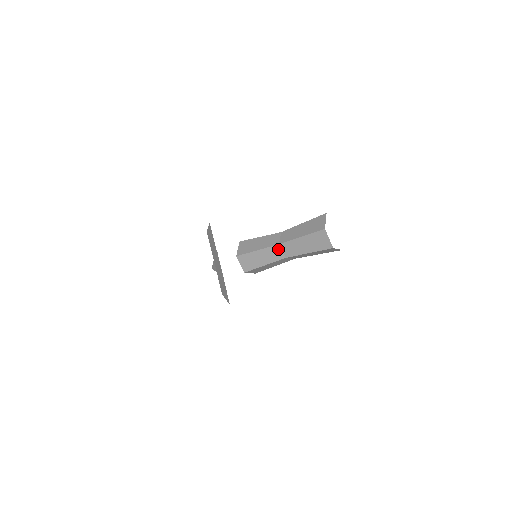
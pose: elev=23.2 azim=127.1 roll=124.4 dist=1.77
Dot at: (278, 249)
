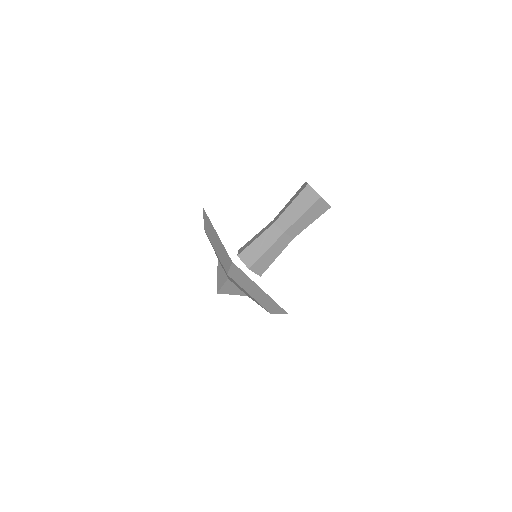
Dot at: (271, 223)
